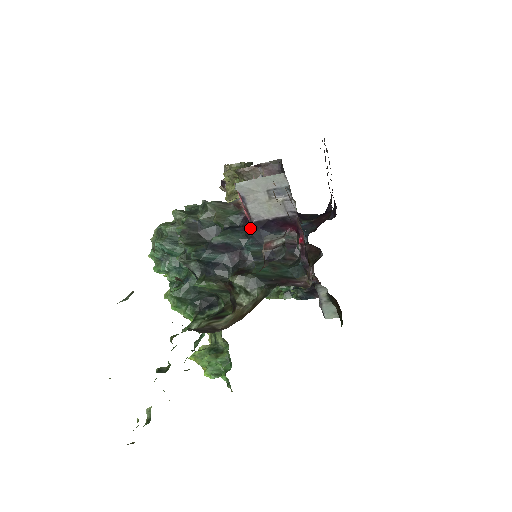
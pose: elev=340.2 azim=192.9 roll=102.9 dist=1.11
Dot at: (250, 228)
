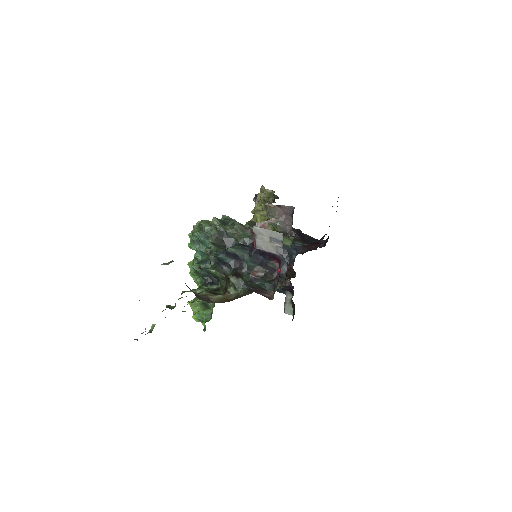
Dot at: (253, 251)
